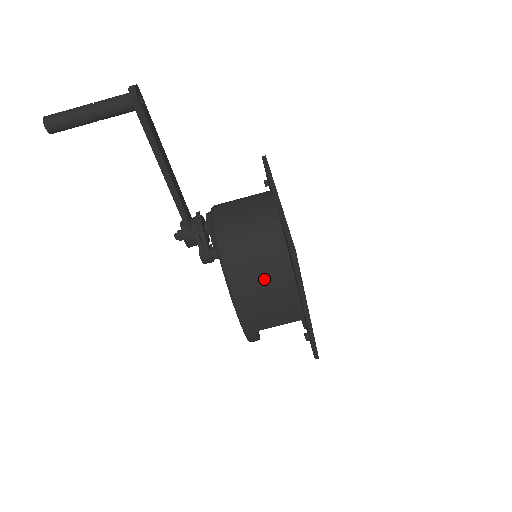
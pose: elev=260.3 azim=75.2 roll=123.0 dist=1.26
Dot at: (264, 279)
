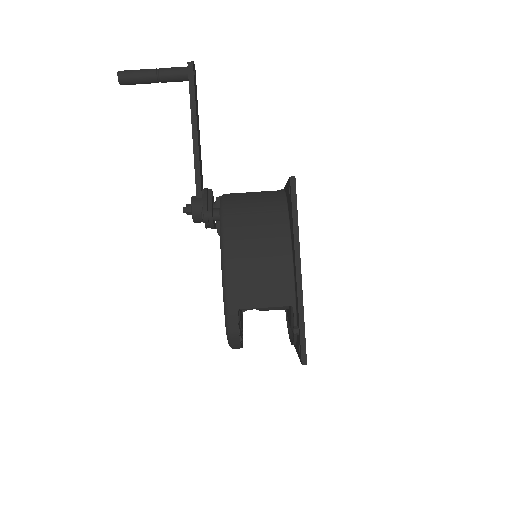
Dot at: (259, 237)
